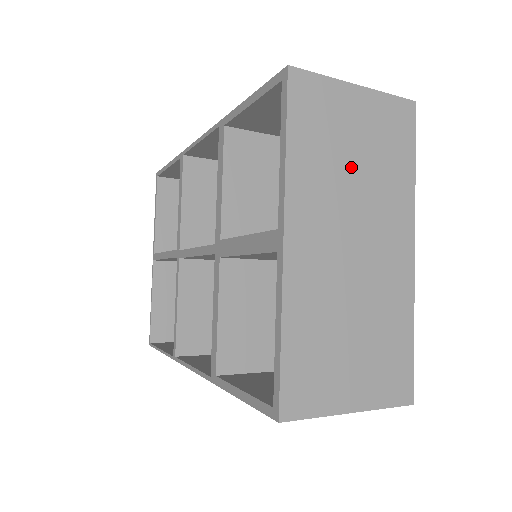
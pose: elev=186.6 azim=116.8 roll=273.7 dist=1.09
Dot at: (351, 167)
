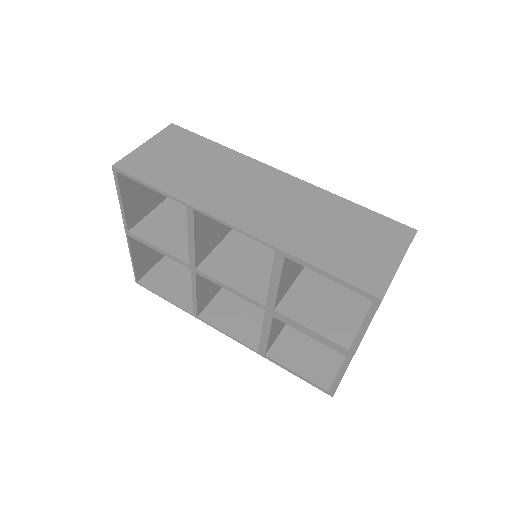
Dot at: occluded
